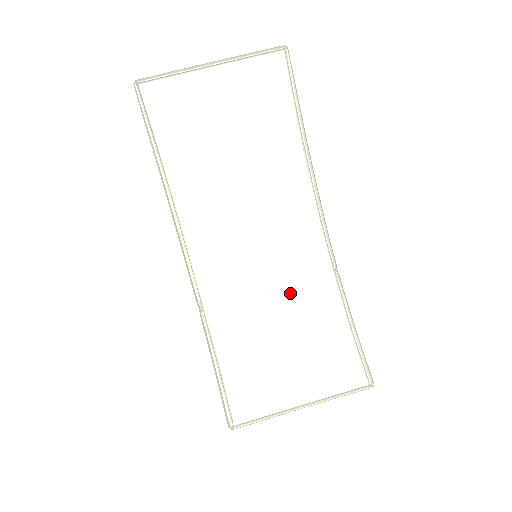
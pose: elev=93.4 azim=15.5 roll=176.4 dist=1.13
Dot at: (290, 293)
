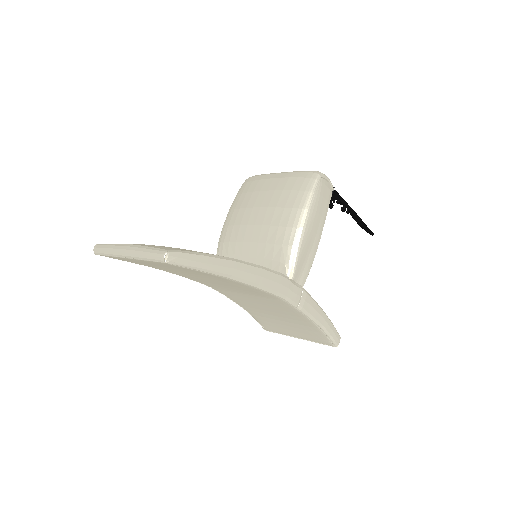
Dot at: (271, 307)
